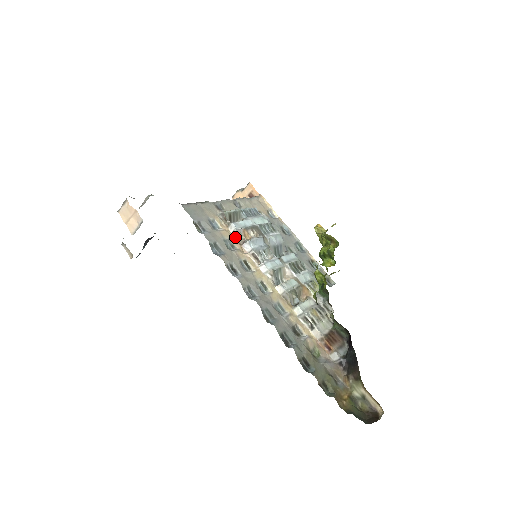
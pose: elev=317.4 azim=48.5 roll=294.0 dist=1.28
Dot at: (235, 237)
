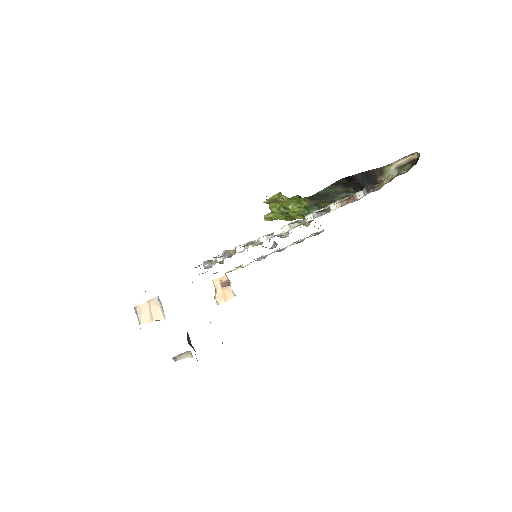
Dot at: (227, 256)
